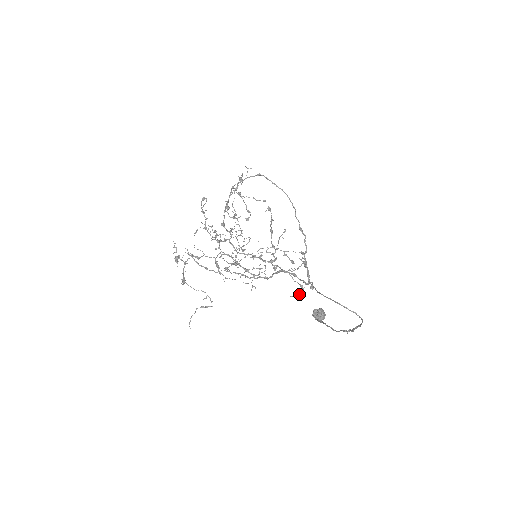
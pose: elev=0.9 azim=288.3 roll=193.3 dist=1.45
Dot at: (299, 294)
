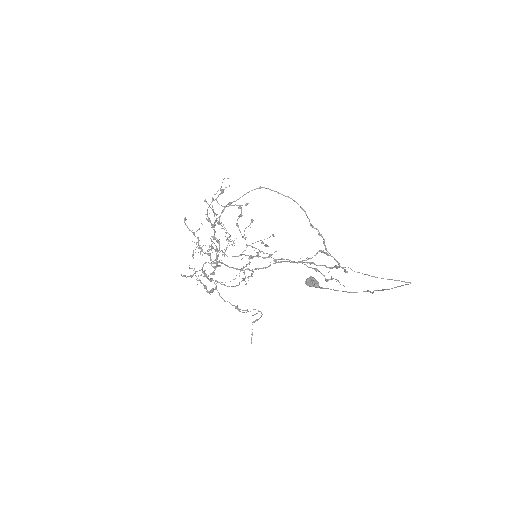
Dot at: (337, 280)
